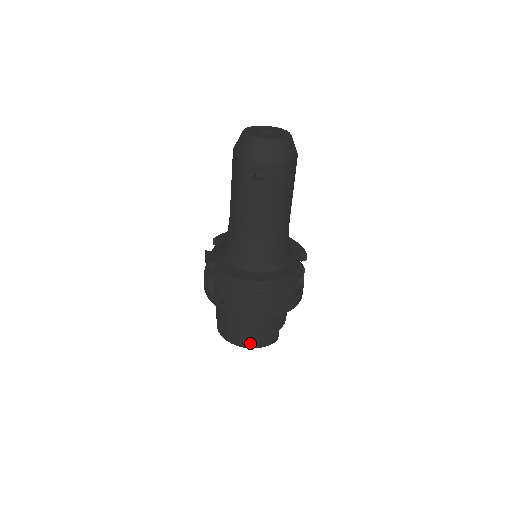
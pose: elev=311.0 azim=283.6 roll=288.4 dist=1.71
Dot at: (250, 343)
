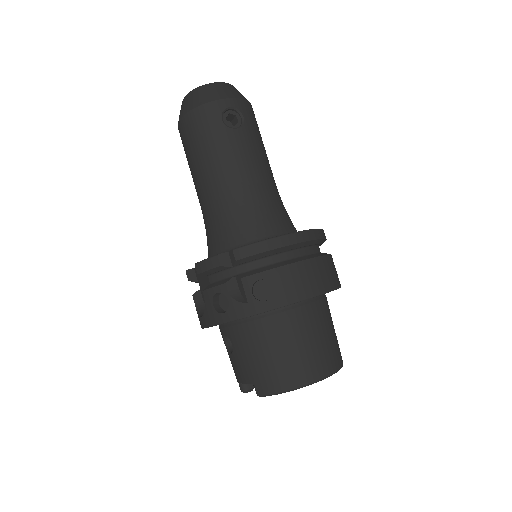
Dot at: (325, 365)
